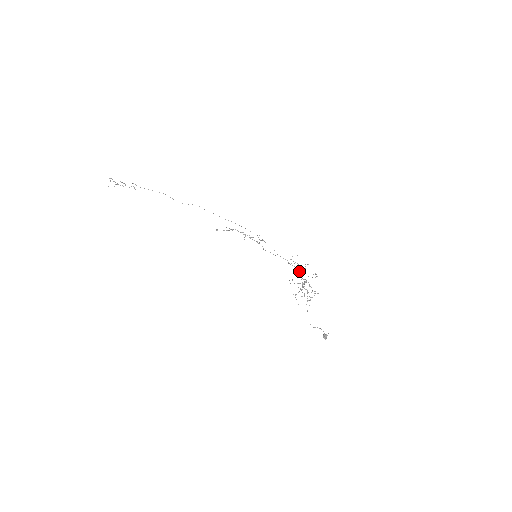
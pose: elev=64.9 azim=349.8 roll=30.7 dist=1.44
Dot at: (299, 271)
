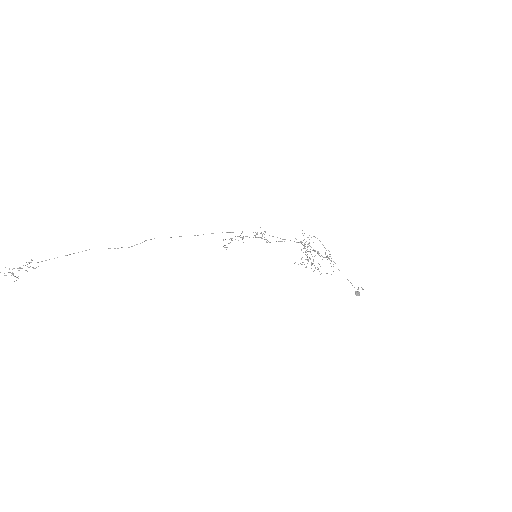
Dot at: occluded
